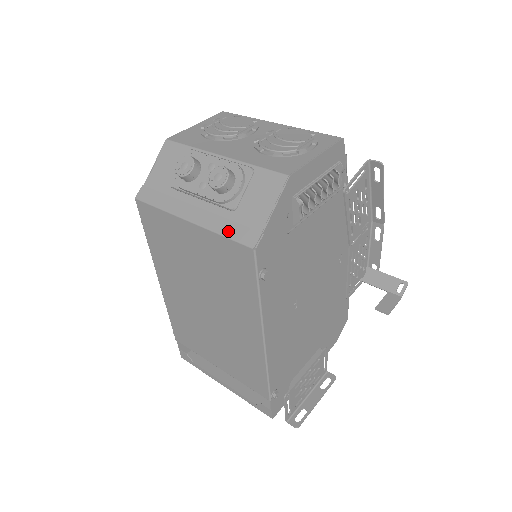
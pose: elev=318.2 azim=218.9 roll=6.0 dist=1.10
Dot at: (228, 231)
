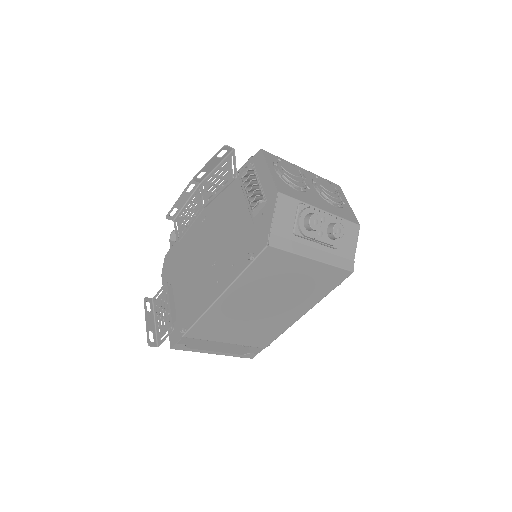
Dot at: (339, 263)
